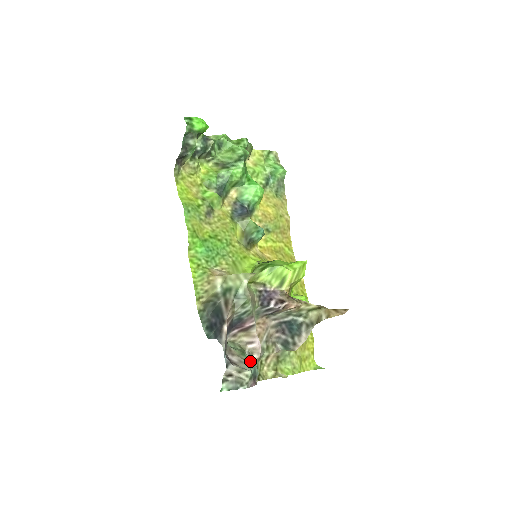
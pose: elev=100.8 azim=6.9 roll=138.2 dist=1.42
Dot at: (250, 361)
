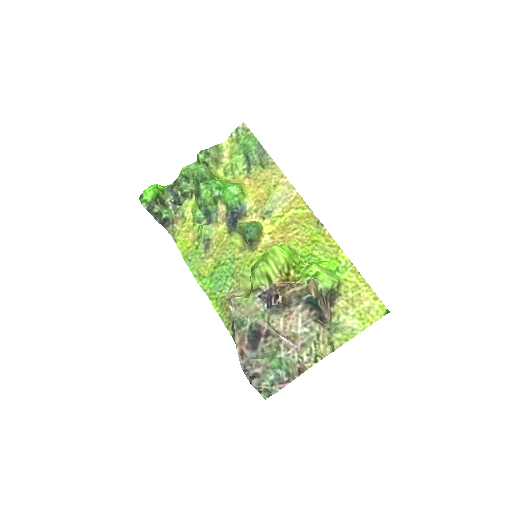
Dot at: (274, 365)
